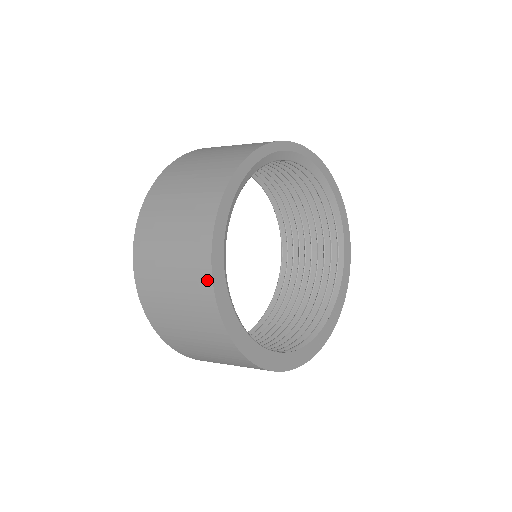
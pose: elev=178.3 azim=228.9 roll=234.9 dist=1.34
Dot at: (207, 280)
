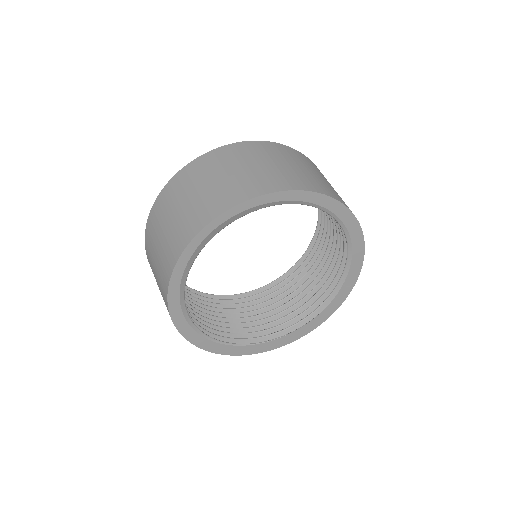
Dot at: occluded
